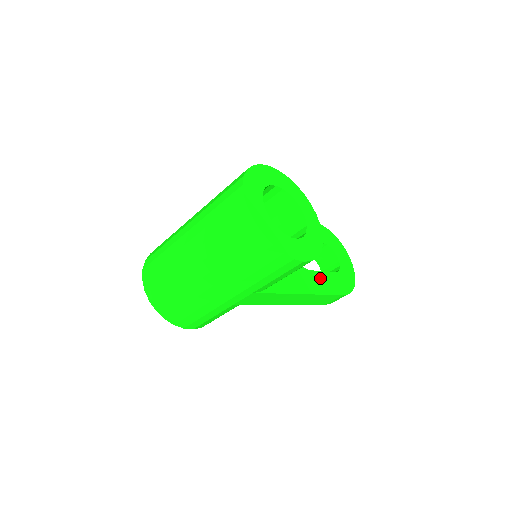
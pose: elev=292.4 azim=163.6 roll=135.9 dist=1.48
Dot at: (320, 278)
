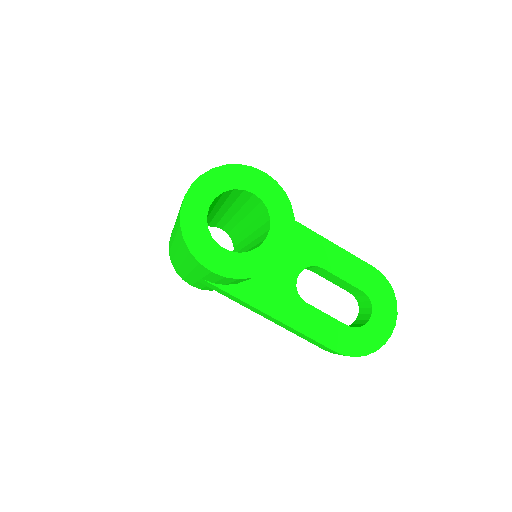
Dot at: (314, 317)
